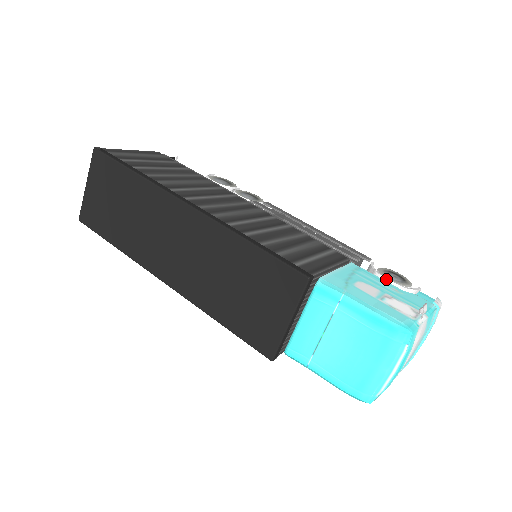
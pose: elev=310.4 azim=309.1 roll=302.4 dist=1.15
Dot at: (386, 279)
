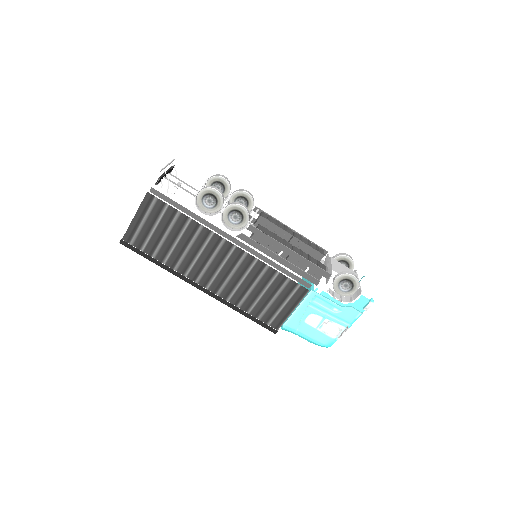
Dot at: (334, 298)
